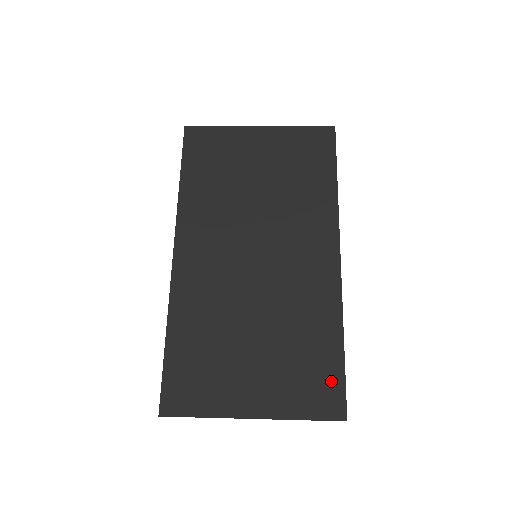
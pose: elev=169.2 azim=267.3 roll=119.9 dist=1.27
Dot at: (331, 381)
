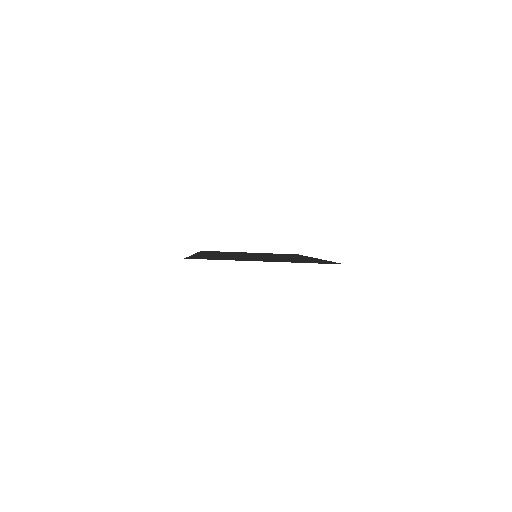
Dot at: (326, 262)
